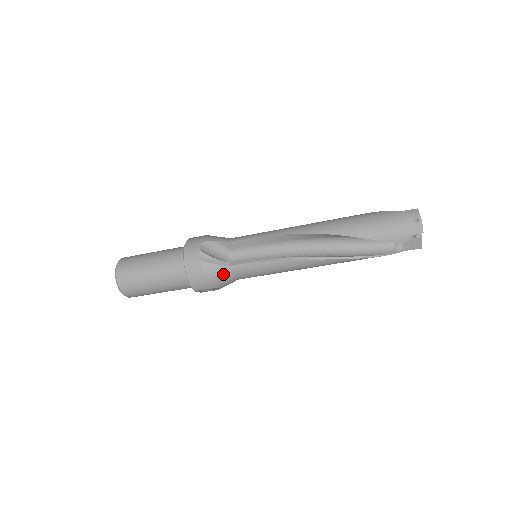
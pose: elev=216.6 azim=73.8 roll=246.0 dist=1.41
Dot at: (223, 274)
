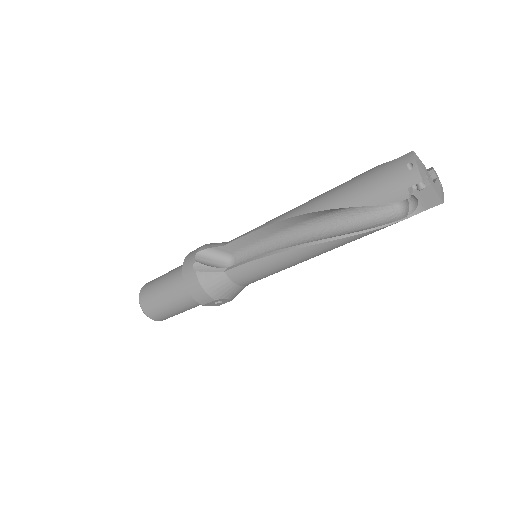
Dot at: (220, 282)
